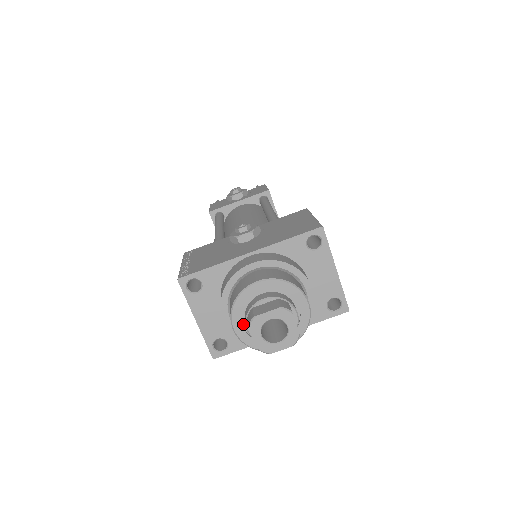
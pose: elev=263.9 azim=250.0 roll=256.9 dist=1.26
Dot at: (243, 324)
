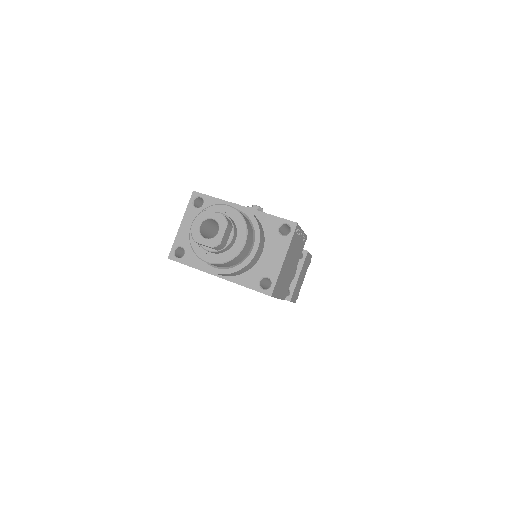
Dot at: occluded
